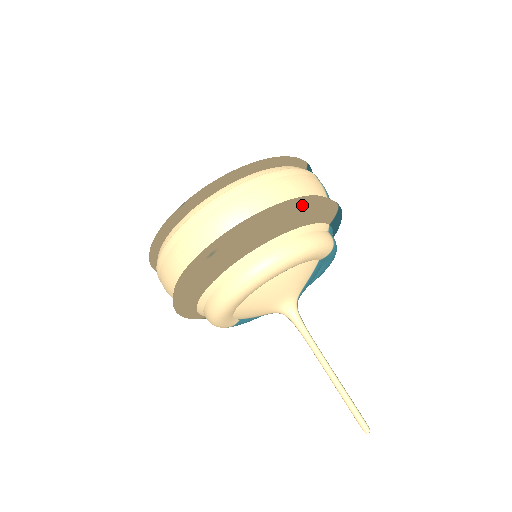
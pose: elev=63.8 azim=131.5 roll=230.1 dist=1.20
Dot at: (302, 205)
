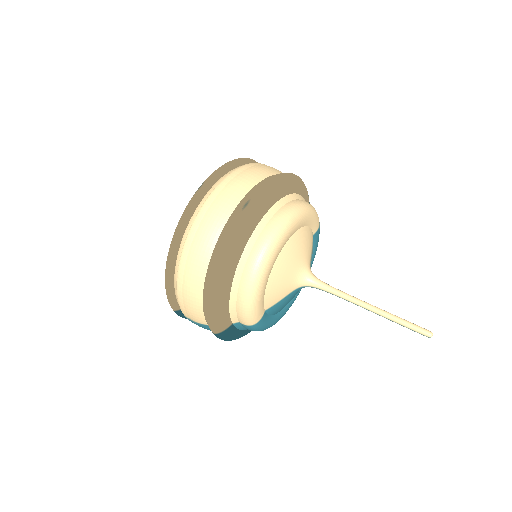
Dot at: (294, 174)
